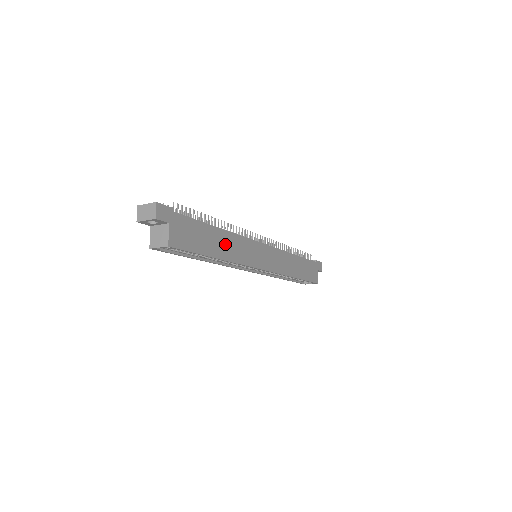
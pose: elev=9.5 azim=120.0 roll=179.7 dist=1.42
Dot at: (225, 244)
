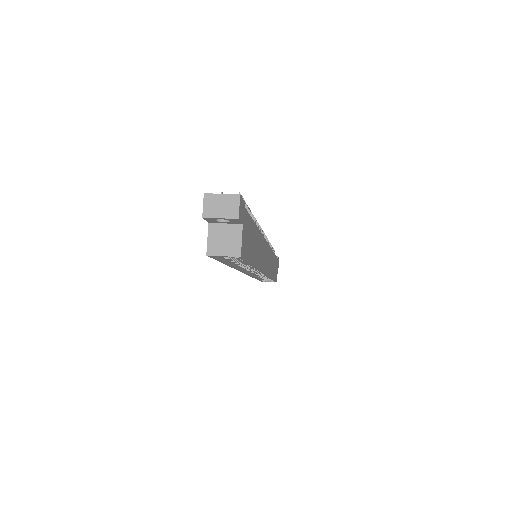
Dot at: (257, 247)
